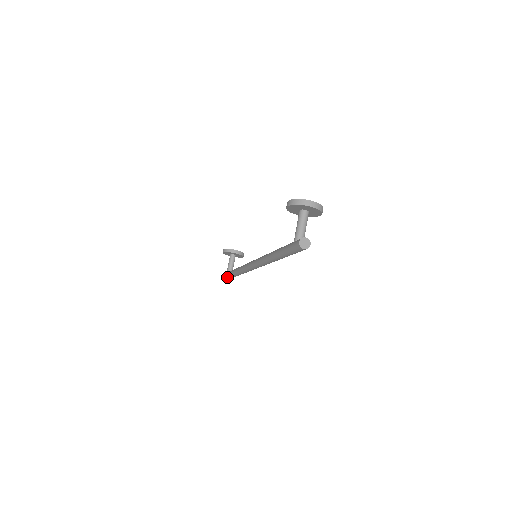
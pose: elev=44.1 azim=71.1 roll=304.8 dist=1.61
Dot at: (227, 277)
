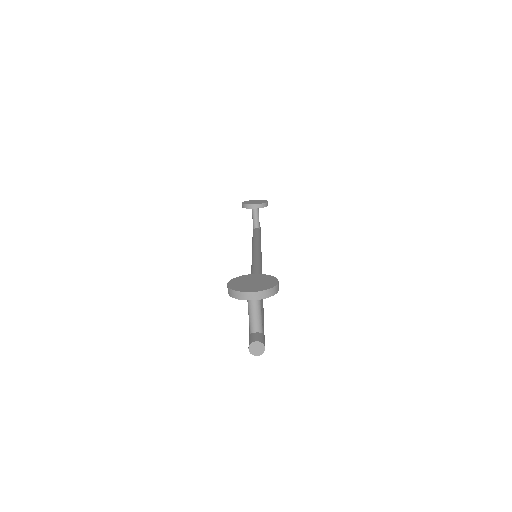
Dot at: occluded
